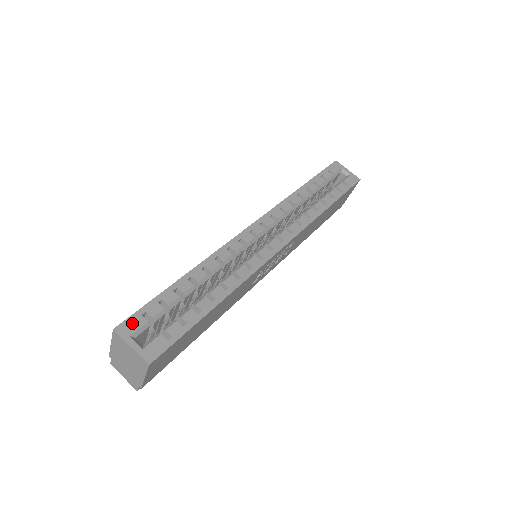
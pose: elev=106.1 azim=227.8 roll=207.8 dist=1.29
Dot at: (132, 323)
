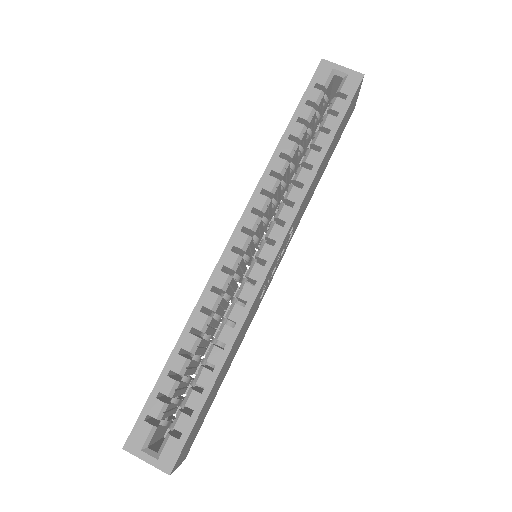
Dot at: (138, 434)
